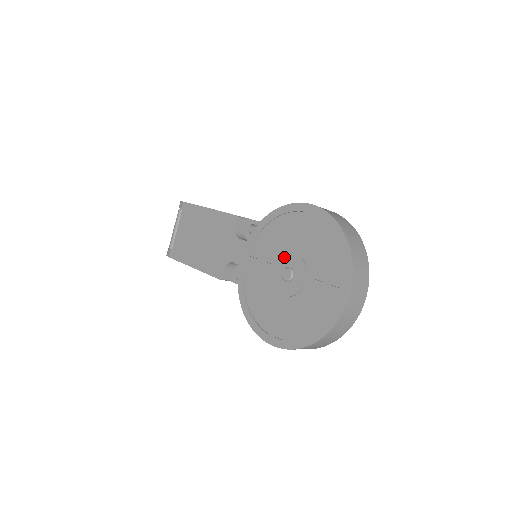
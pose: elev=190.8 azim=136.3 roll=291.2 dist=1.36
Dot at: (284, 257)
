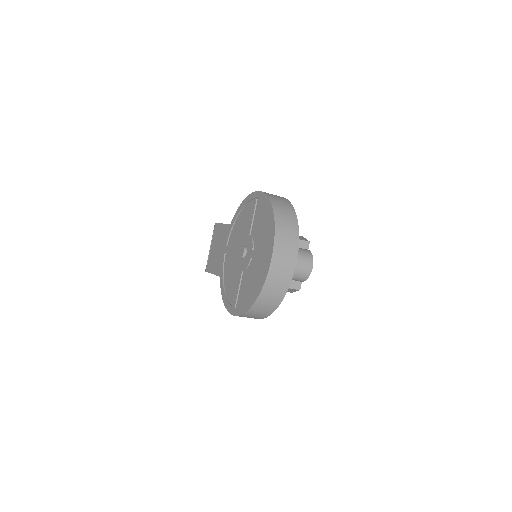
Dot at: (243, 239)
